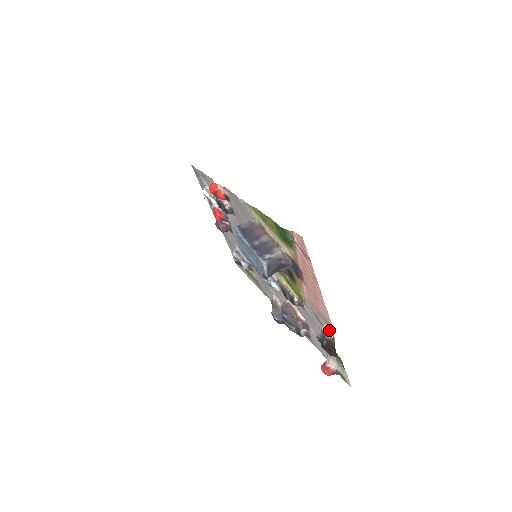
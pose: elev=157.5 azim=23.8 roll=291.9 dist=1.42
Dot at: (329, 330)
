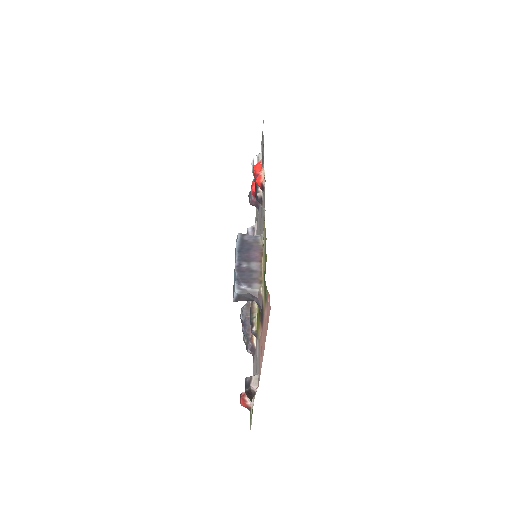
Dot at: (256, 384)
